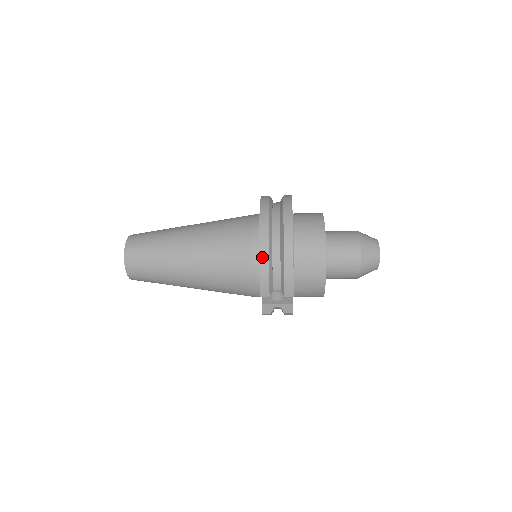
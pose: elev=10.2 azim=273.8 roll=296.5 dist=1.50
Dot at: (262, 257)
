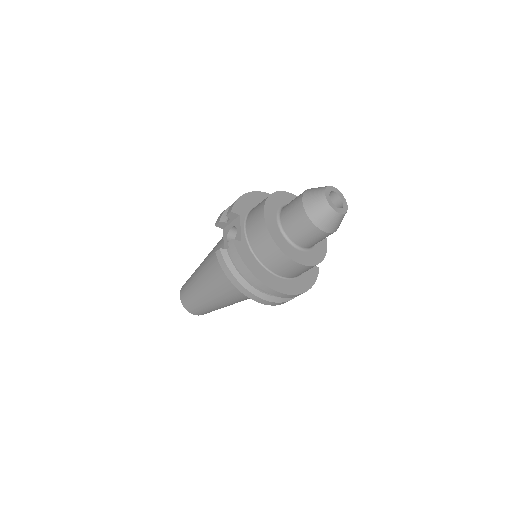
Dot at: occluded
